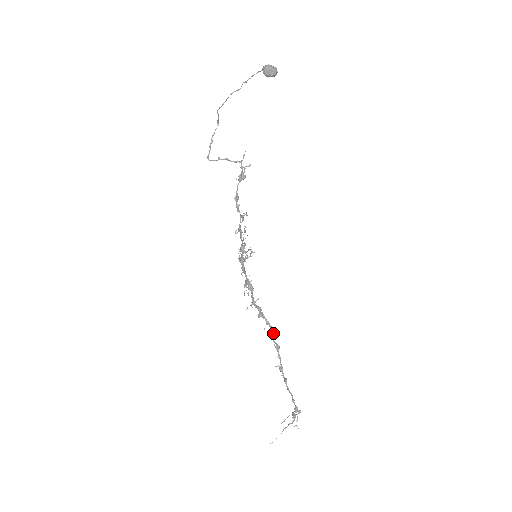
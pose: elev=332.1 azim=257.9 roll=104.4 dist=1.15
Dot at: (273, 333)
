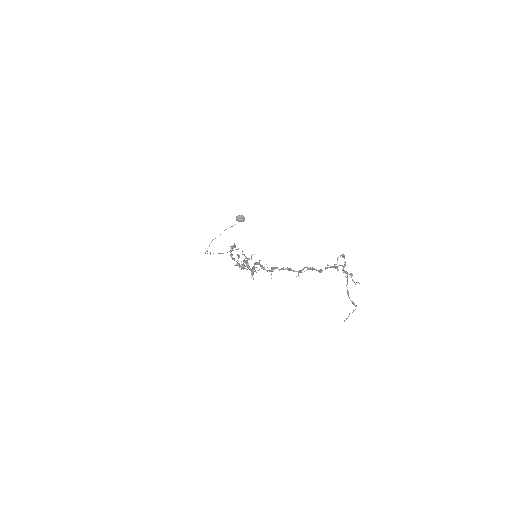
Dot at: (291, 269)
